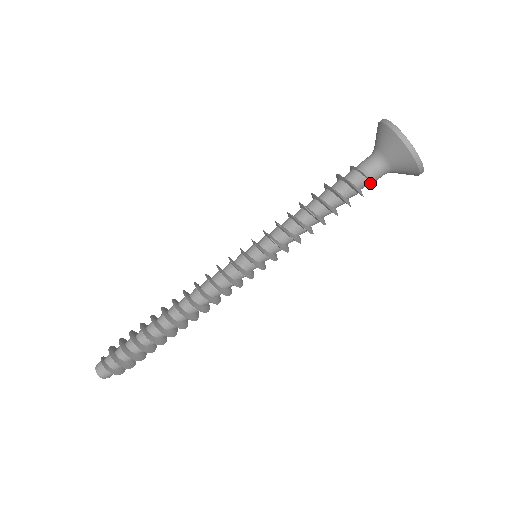
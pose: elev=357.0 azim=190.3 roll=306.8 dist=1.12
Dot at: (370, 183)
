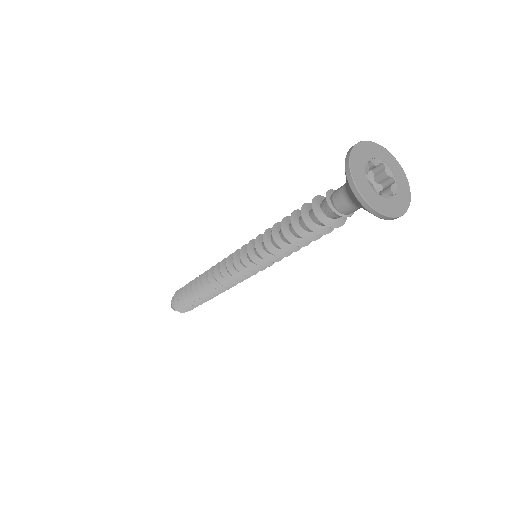
Dot at: (340, 214)
